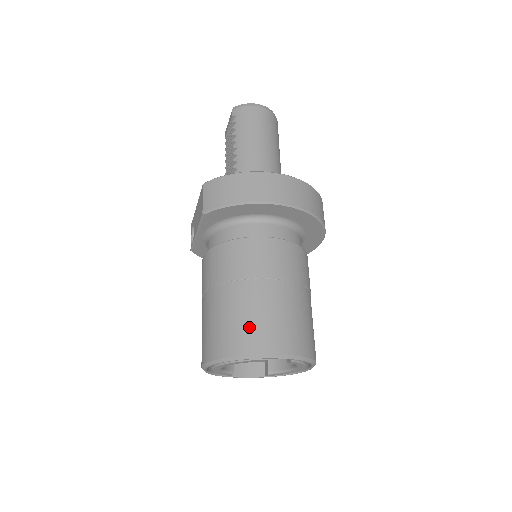
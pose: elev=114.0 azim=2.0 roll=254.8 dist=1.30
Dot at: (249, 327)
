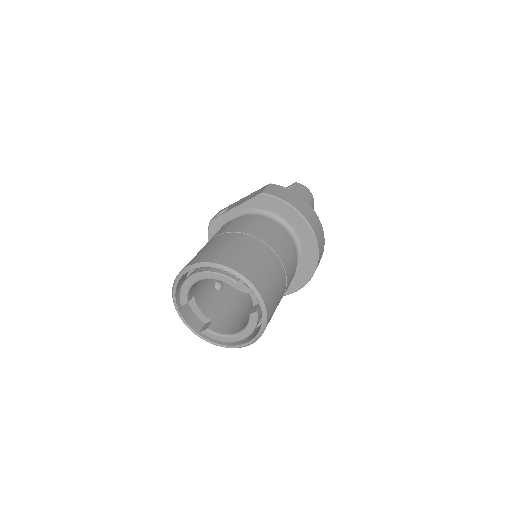
Dot at: (252, 263)
